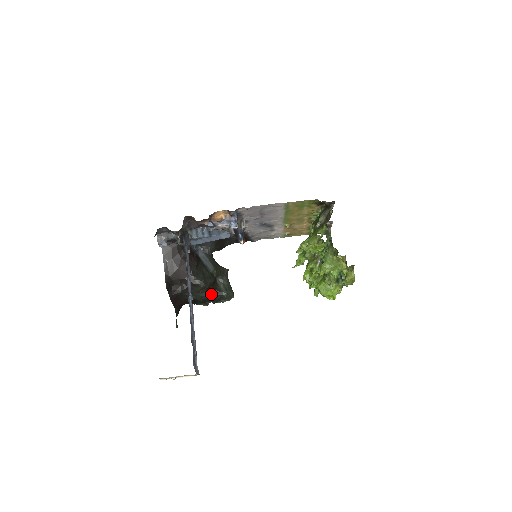
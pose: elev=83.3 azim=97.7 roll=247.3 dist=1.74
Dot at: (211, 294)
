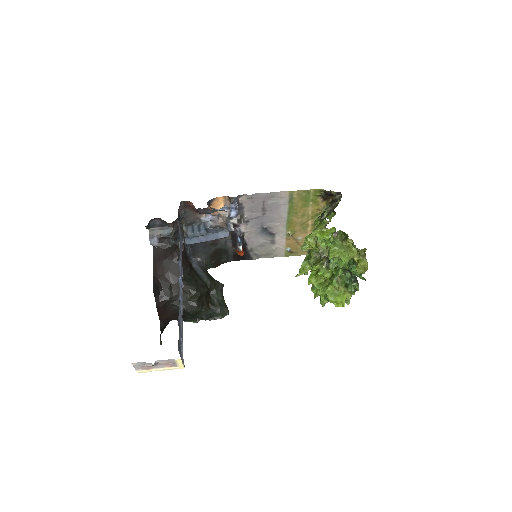
Dot at: (203, 306)
